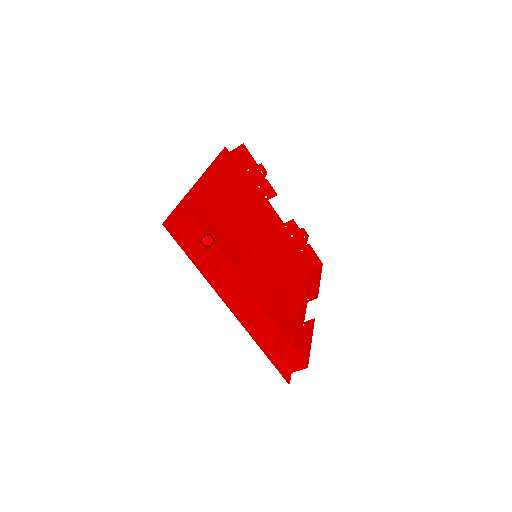
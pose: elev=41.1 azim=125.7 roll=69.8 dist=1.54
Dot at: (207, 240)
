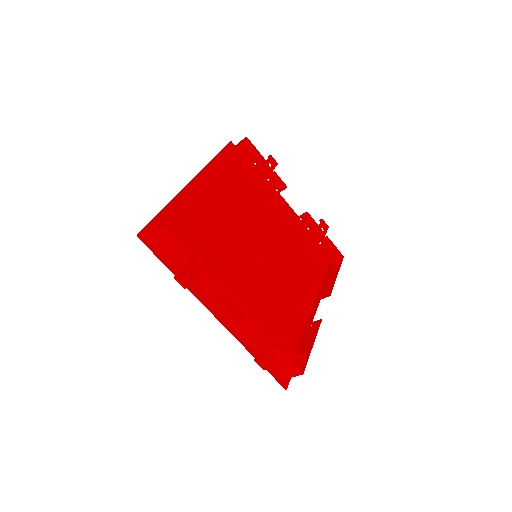
Dot at: (182, 249)
